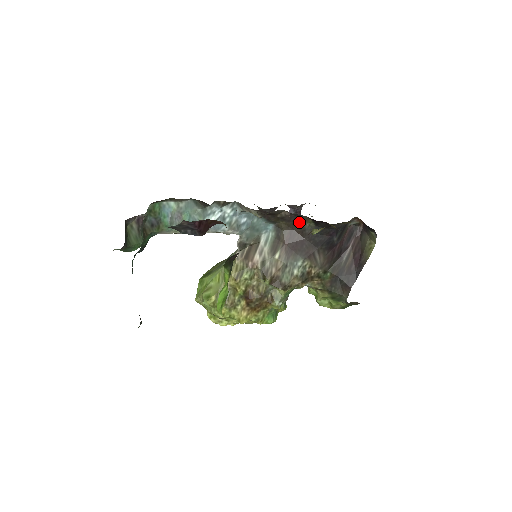
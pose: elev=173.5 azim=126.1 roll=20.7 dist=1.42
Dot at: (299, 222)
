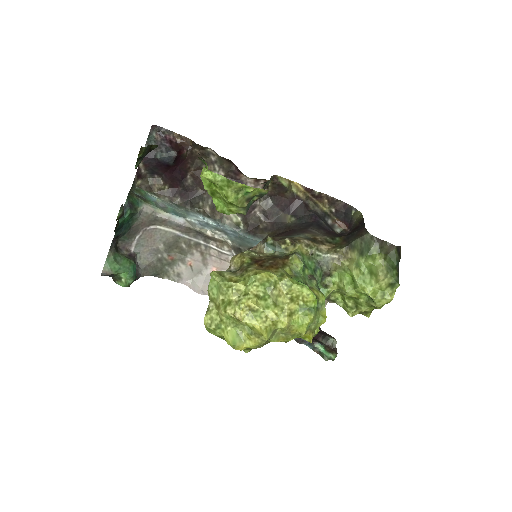
Dot at: (282, 226)
